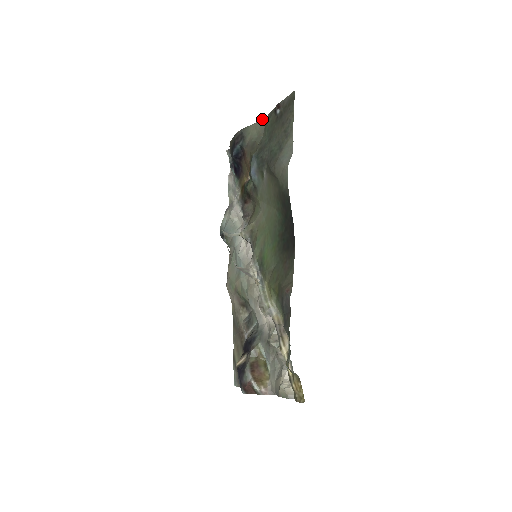
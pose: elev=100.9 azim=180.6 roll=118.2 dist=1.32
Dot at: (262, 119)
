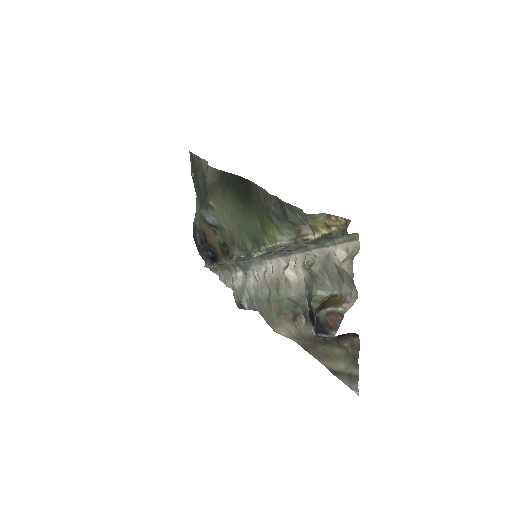
Dot at: (196, 202)
